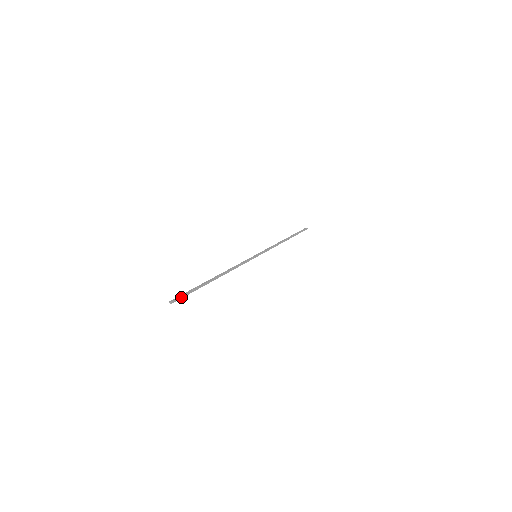
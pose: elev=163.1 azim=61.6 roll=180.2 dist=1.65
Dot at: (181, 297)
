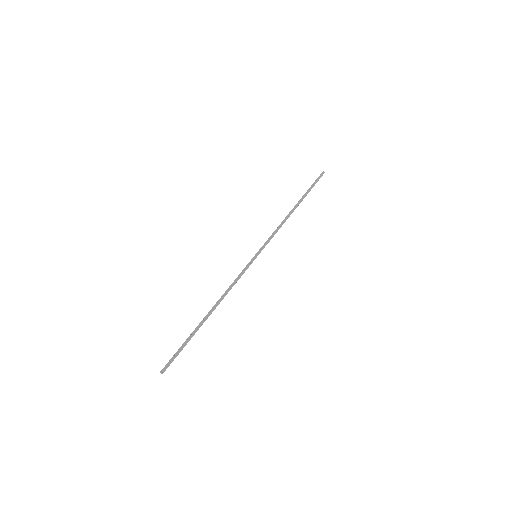
Dot at: (172, 361)
